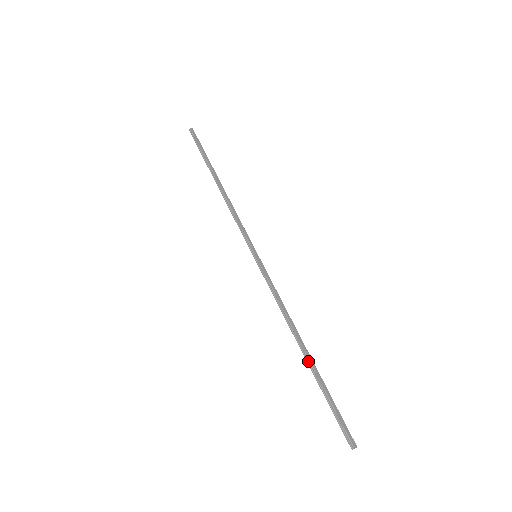
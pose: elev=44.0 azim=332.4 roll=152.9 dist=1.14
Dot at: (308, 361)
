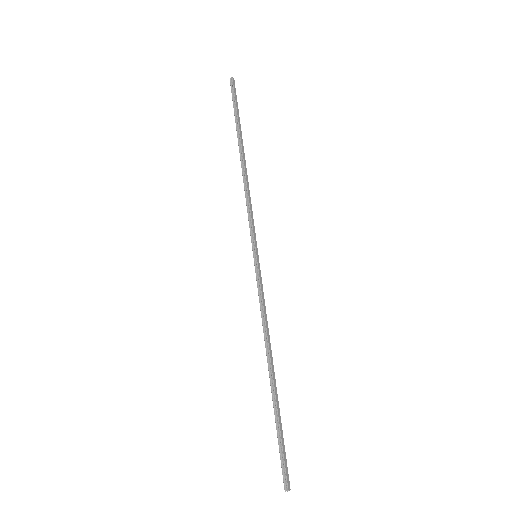
Dot at: (273, 388)
